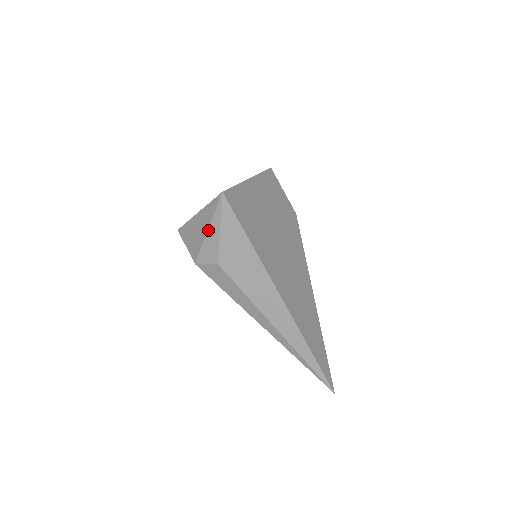
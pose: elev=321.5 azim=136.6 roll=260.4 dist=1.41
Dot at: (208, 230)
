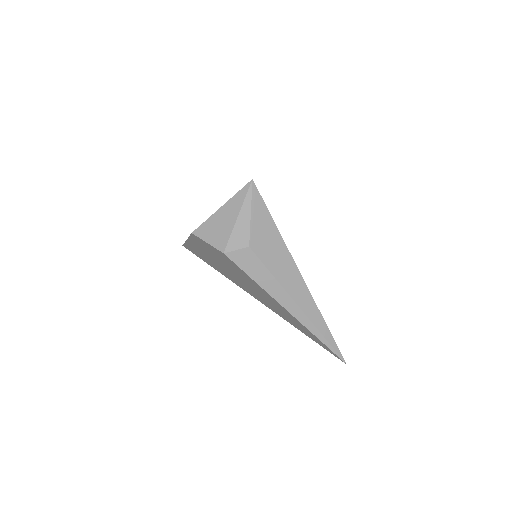
Dot at: (238, 216)
